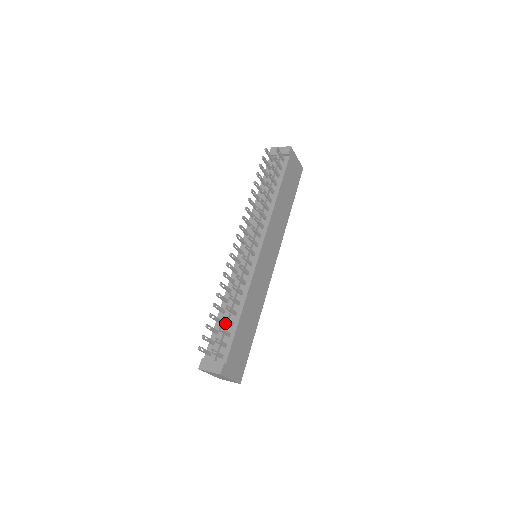
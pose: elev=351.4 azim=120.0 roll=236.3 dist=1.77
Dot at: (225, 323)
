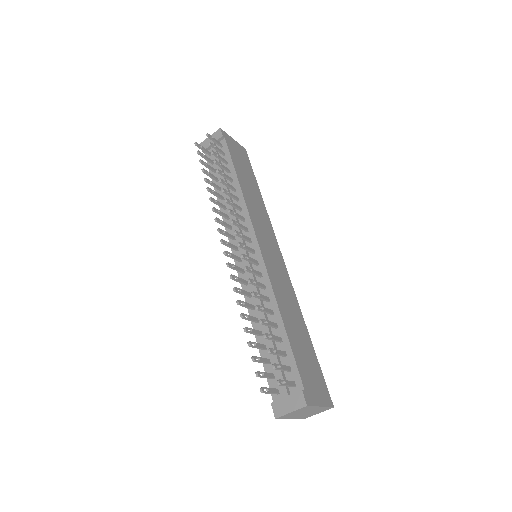
Dot at: (271, 344)
